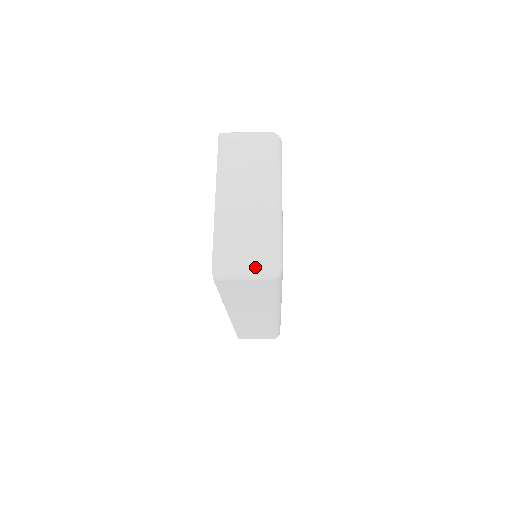
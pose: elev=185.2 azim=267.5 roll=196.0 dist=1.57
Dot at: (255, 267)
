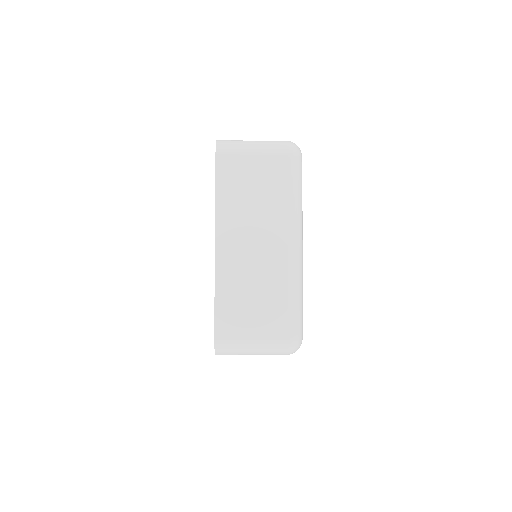
Dot at: (269, 347)
